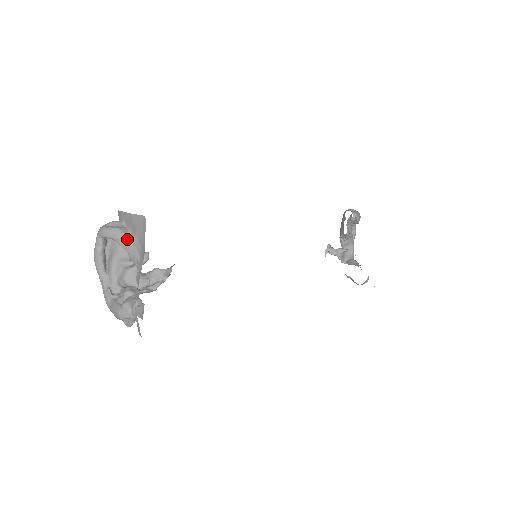
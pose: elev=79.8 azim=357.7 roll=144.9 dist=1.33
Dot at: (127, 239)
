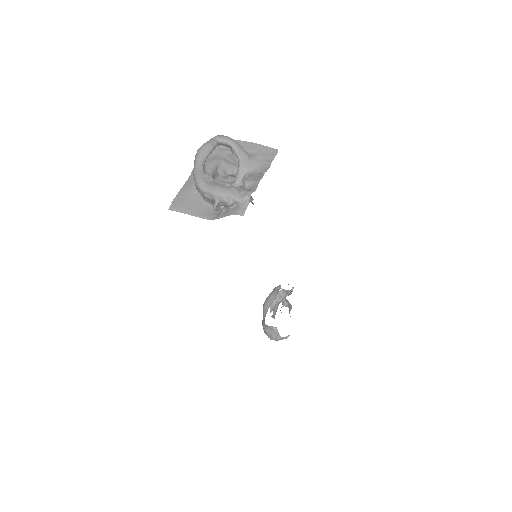
Dot at: (247, 154)
